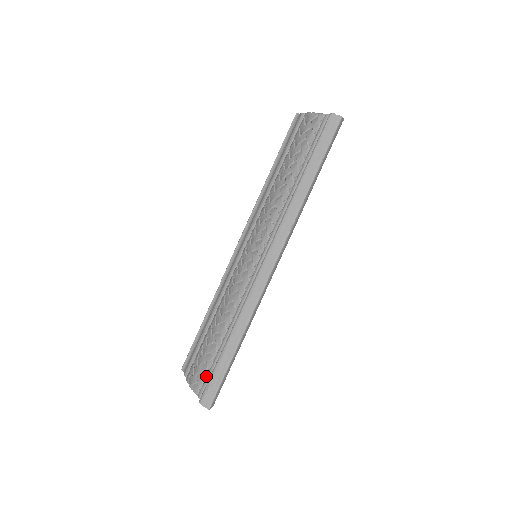
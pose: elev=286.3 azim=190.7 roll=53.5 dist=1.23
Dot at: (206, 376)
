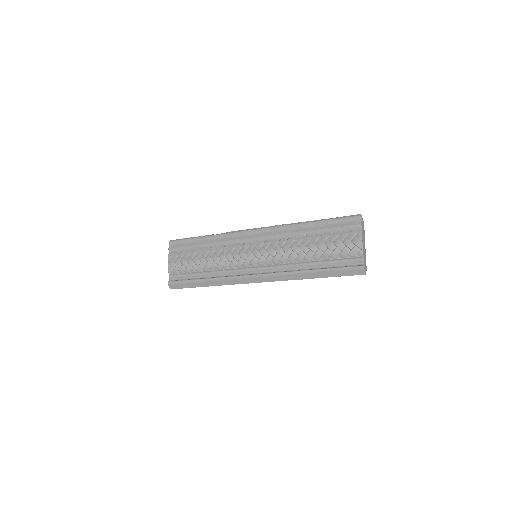
Dot at: (180, 273)
